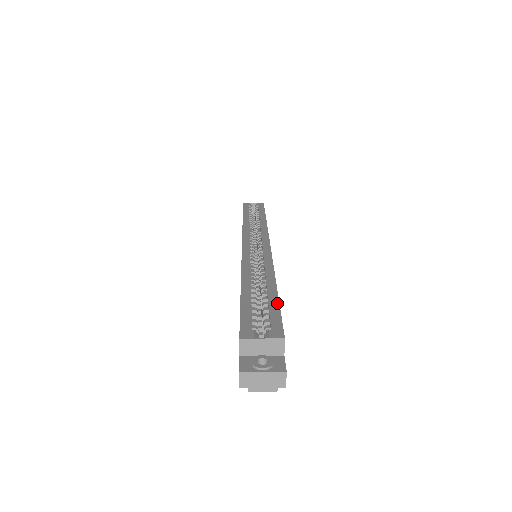
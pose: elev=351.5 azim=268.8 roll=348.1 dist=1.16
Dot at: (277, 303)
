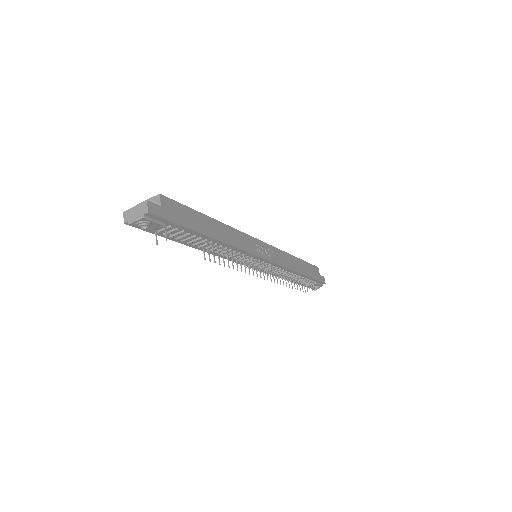
Dot at: (193, 210)
